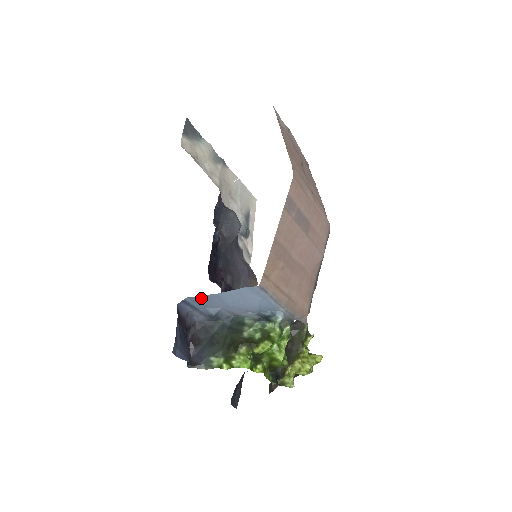
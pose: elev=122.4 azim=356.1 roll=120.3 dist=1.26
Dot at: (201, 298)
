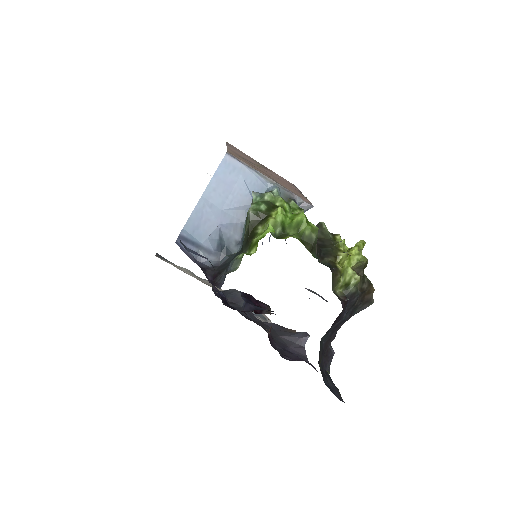
Dot at: (193, 220)
